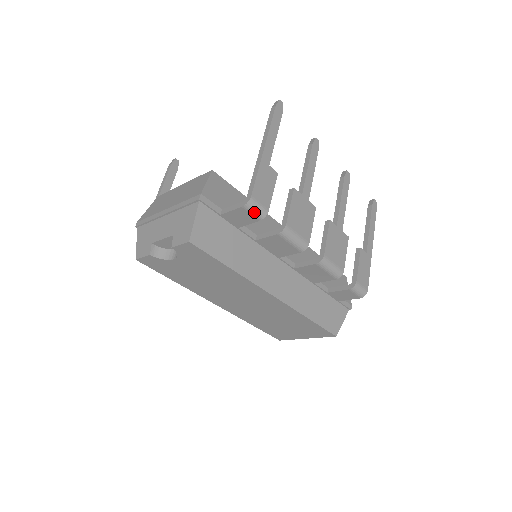
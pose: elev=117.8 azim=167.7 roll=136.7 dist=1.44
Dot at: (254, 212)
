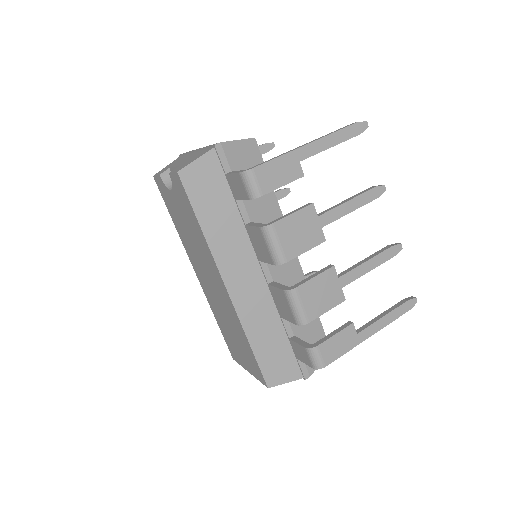
Dot at: (247, 186)
